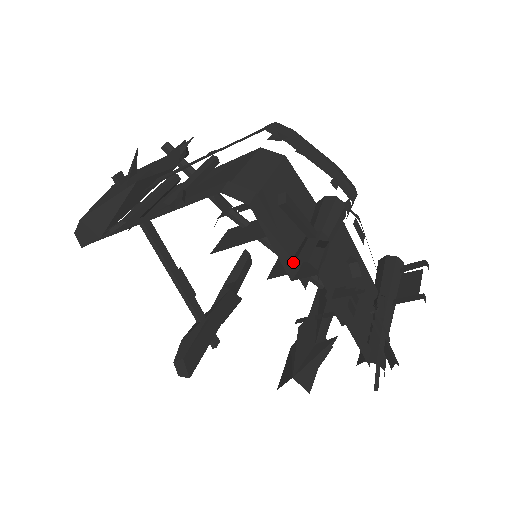
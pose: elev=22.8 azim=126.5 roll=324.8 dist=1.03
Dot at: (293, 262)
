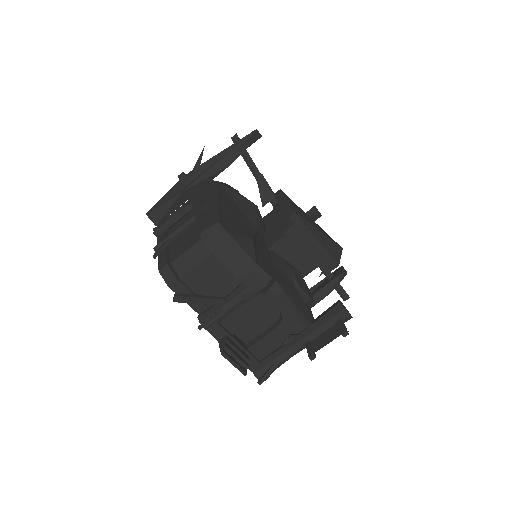
Dot at: (198, 316)
